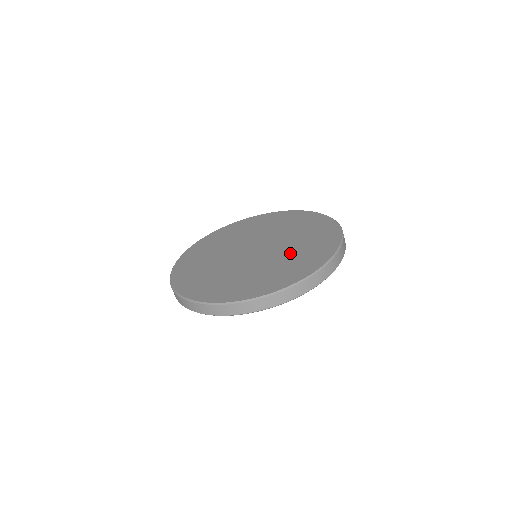
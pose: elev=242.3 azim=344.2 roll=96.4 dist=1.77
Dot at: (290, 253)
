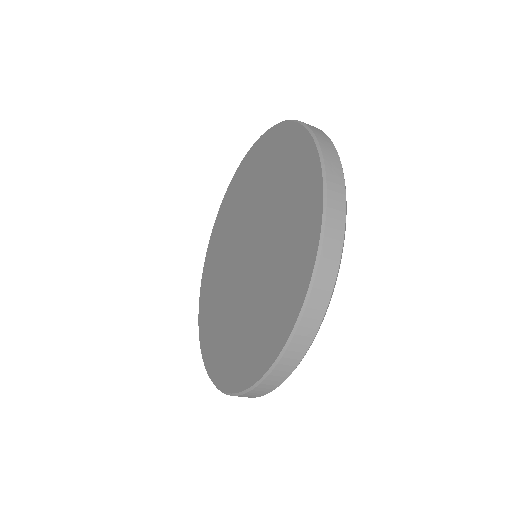
Dot at: (278, 239)
